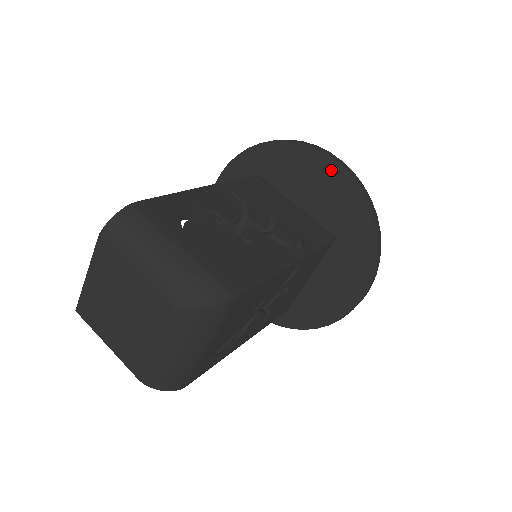
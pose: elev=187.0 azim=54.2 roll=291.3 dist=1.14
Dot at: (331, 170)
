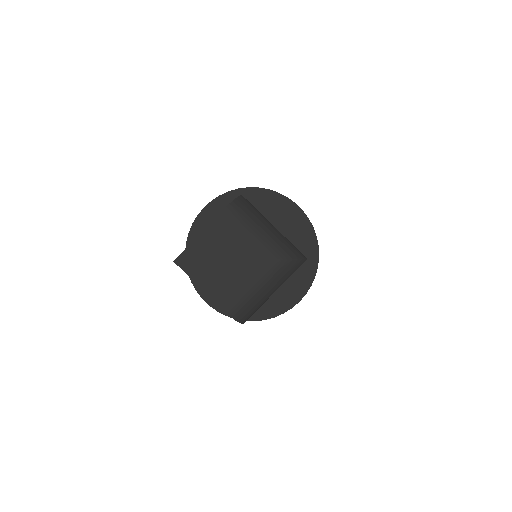
Dot at: (296, 213)
